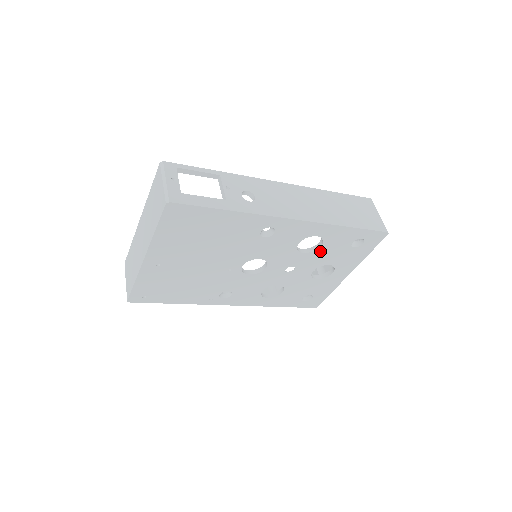
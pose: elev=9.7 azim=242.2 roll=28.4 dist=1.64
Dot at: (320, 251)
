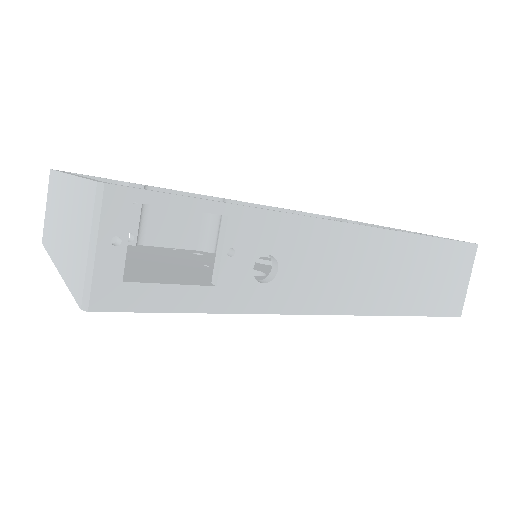
Dot at: occluded
